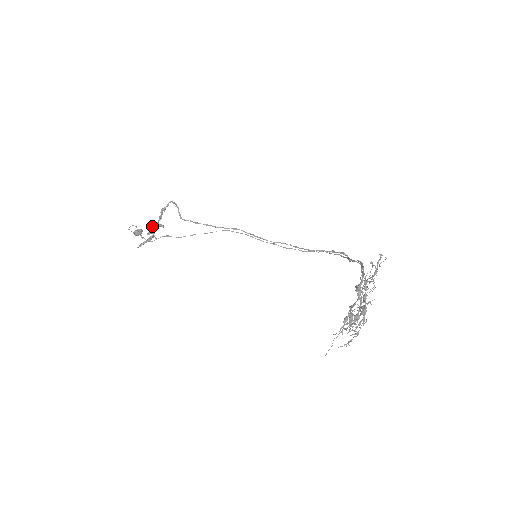
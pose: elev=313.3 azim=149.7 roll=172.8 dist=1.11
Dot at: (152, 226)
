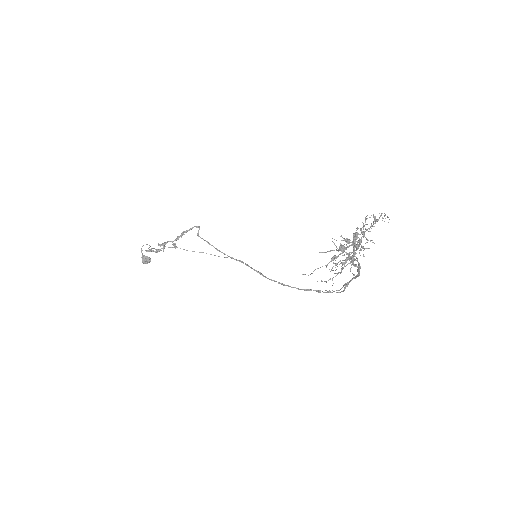
Dot at: (166, 242)
